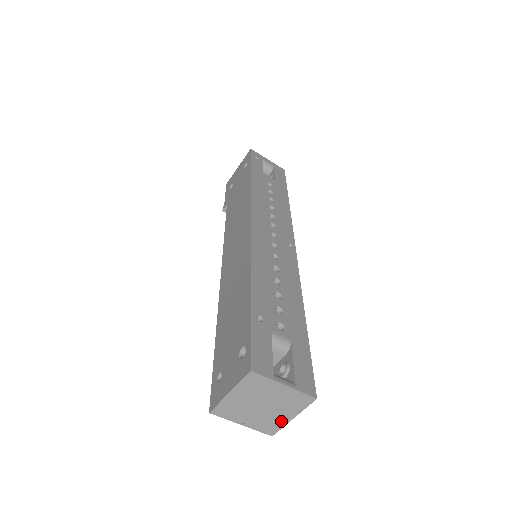
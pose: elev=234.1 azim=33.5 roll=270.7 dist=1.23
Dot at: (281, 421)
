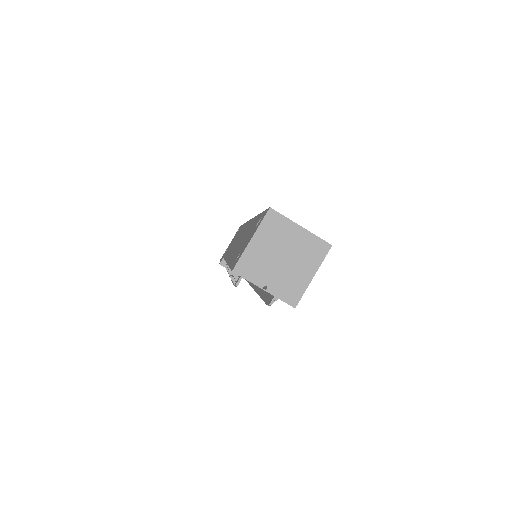
Dot at: (302, 282)
